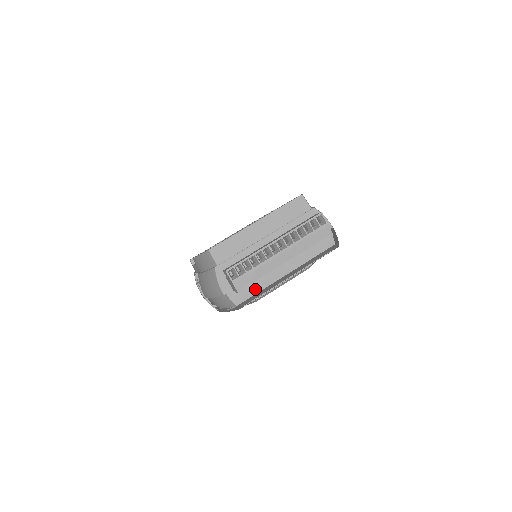
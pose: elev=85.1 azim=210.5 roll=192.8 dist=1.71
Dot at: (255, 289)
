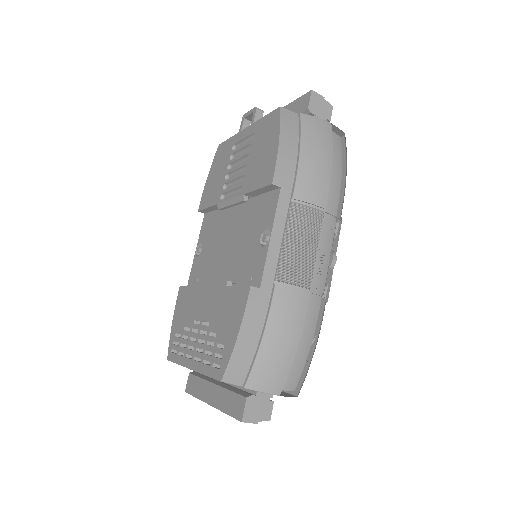
Dot at: occluded
